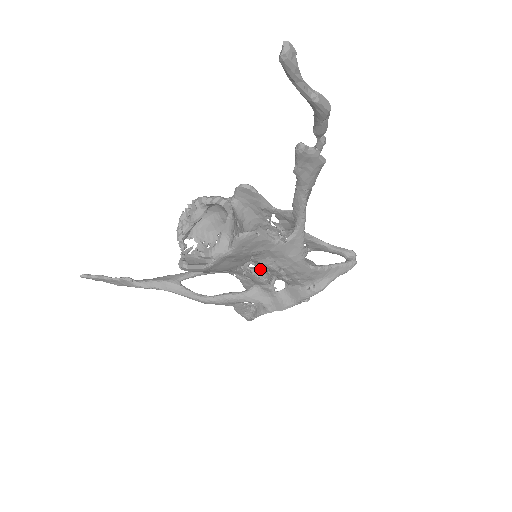
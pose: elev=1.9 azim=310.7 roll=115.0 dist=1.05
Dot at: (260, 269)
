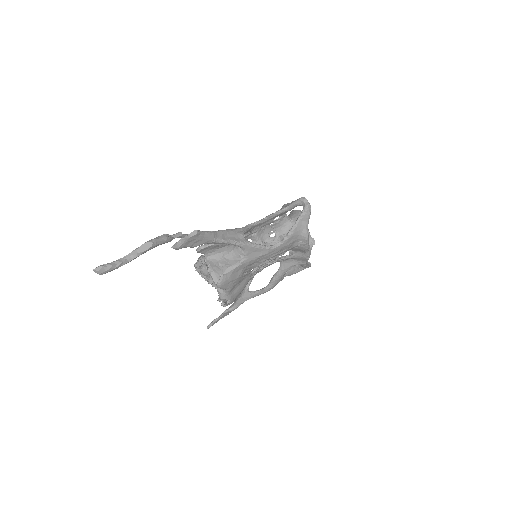
Dot at: occluded
